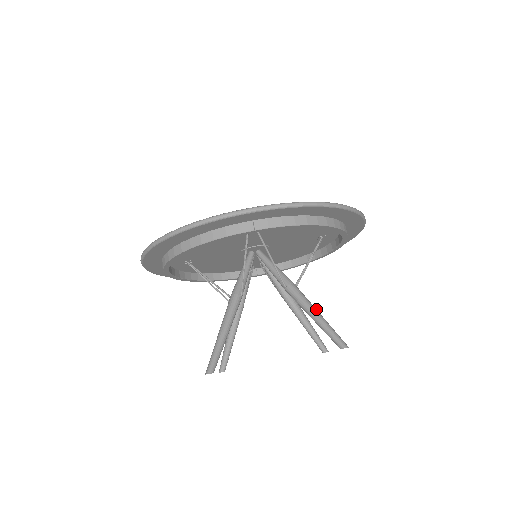
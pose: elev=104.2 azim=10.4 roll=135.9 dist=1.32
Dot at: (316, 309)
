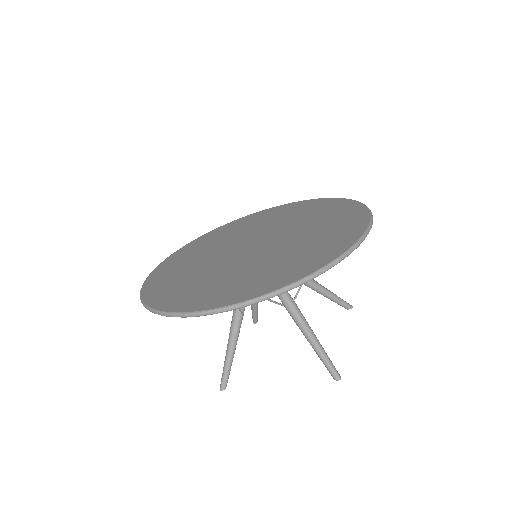
Dot at: (312, 333)
